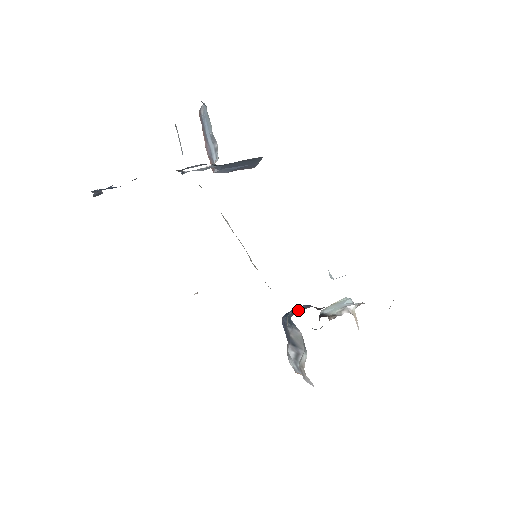
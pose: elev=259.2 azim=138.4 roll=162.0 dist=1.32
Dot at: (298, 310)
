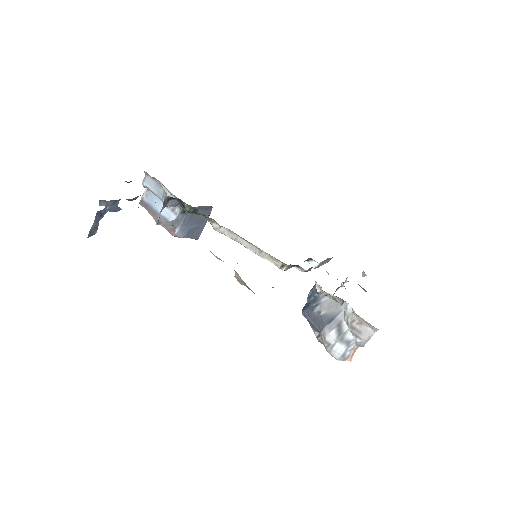
Dot at: occluded
